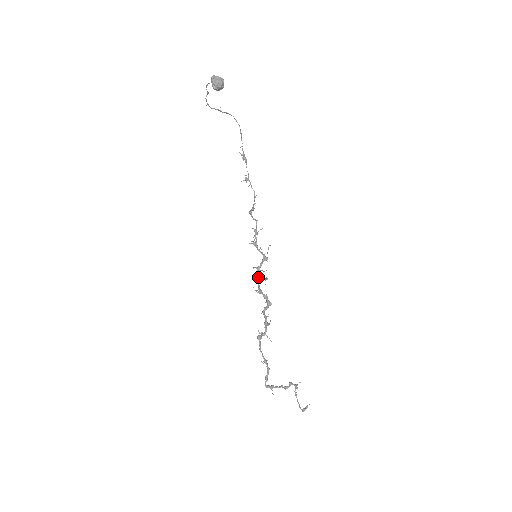
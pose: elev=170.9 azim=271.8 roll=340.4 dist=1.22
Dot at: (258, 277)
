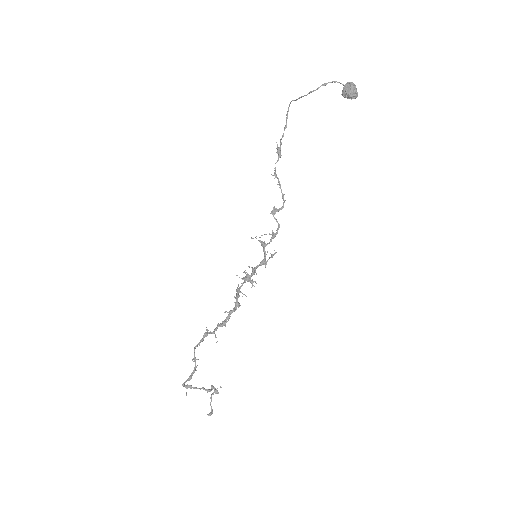
Dot at: (249, 277)
